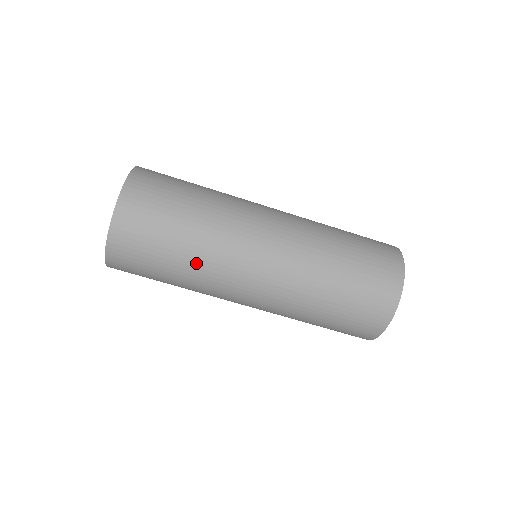
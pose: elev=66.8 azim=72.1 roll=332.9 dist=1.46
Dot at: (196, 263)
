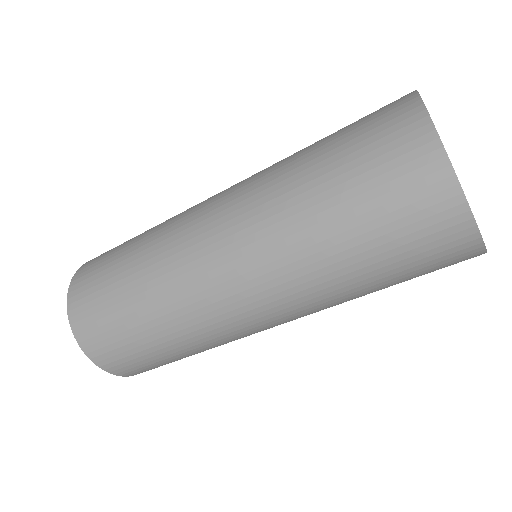
Dot at: occluded
